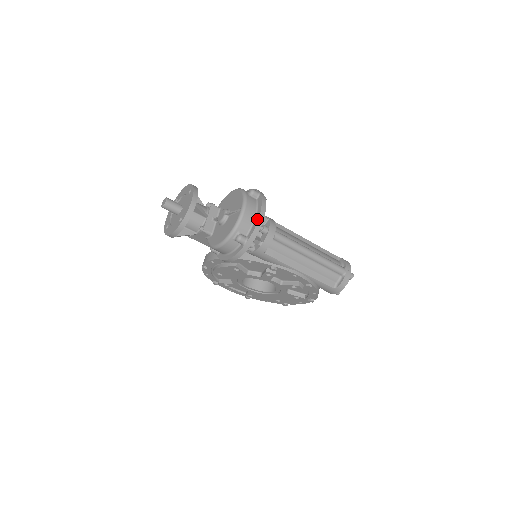
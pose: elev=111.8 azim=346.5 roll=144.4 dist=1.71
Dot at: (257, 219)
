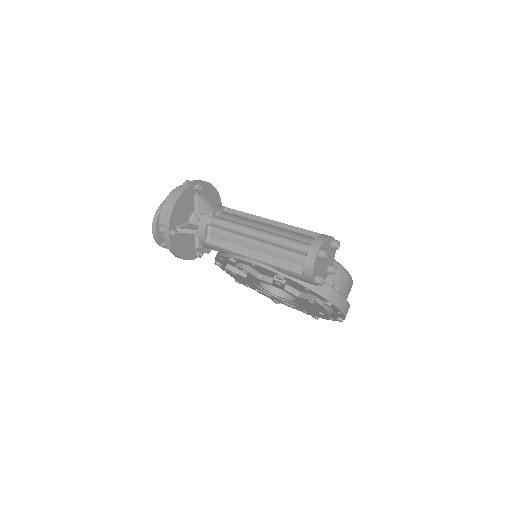
Dot at: (170, 206)
